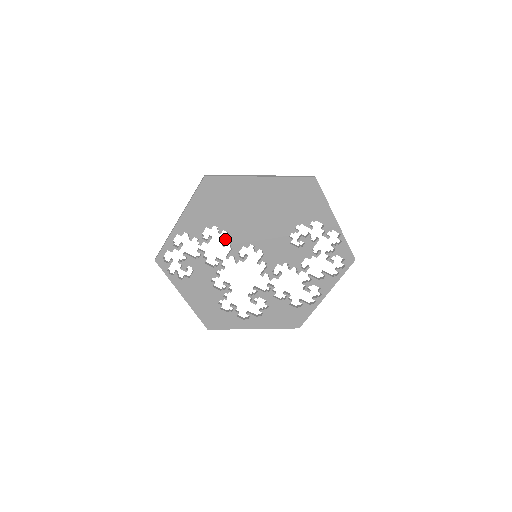
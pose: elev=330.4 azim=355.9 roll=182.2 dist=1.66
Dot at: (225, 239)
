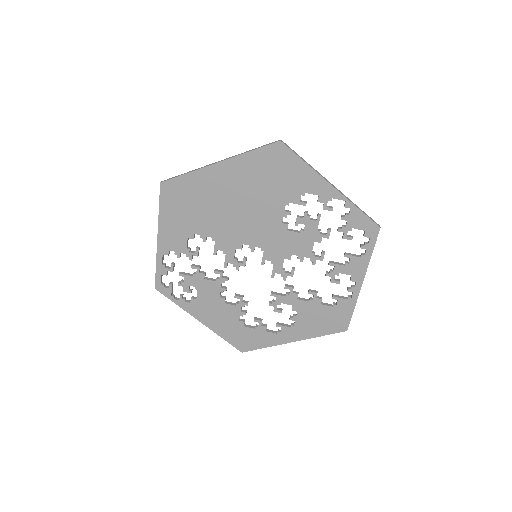
Dot at: (214, 246)
